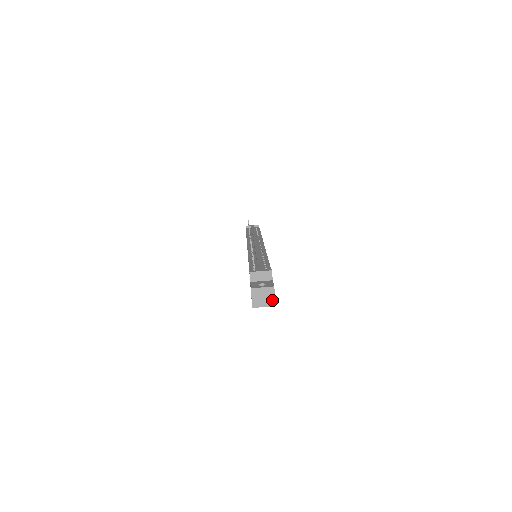
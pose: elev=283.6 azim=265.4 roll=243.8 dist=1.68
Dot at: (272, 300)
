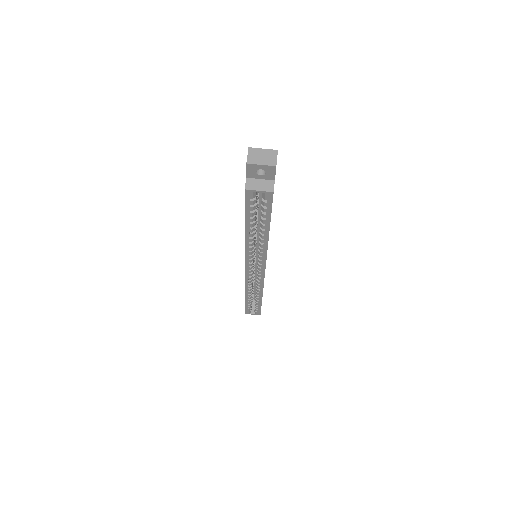
Dot at: (272, 164)
